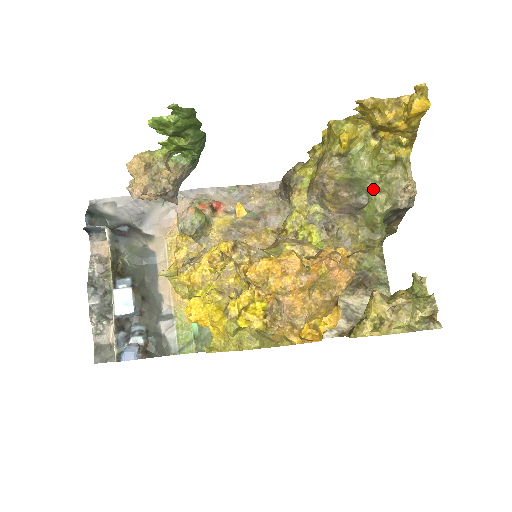
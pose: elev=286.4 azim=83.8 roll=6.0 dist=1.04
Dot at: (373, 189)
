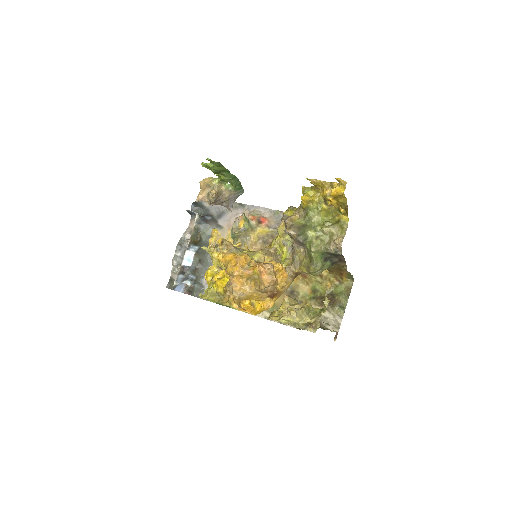
Dot at: (312, 235)
